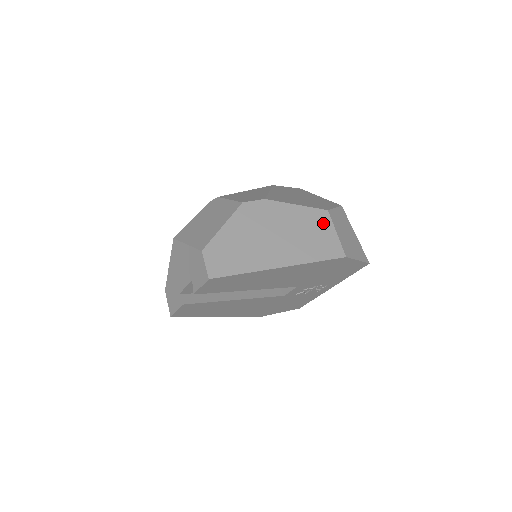
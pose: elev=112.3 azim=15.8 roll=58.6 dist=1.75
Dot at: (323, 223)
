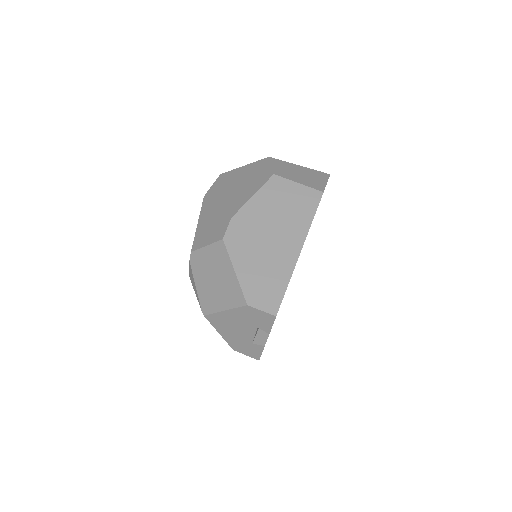
Dot at: (283, 187)
